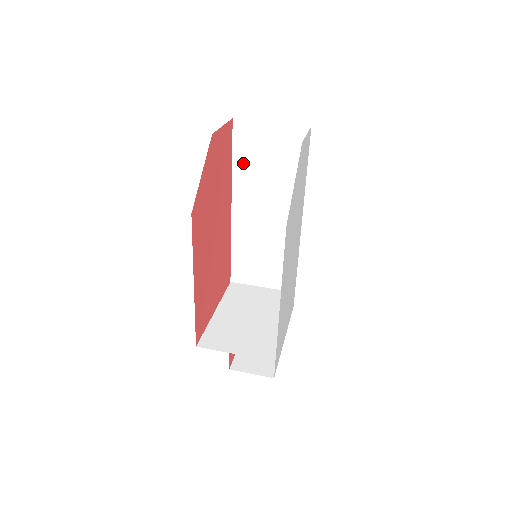
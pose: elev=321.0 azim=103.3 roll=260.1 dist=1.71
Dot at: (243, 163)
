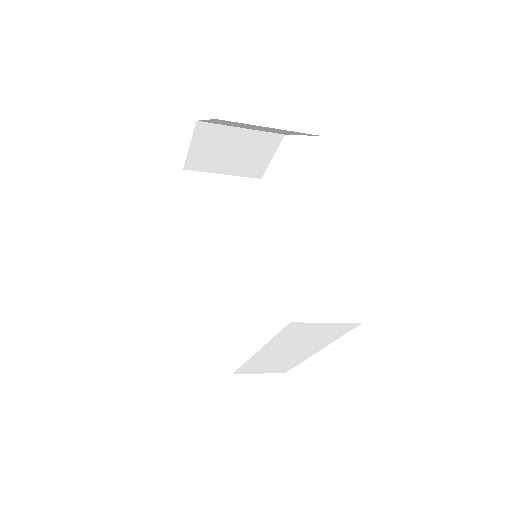
Dot at: (197, 210)
